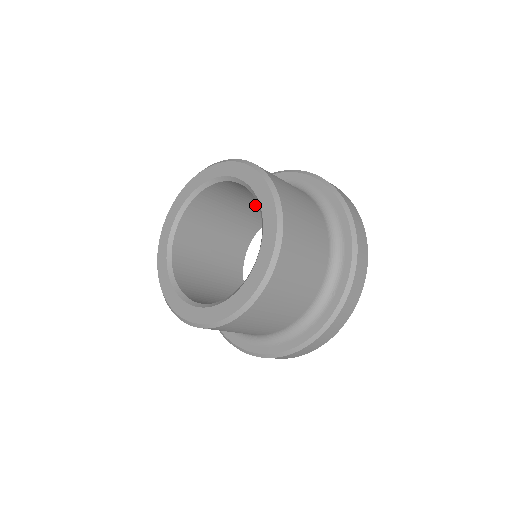
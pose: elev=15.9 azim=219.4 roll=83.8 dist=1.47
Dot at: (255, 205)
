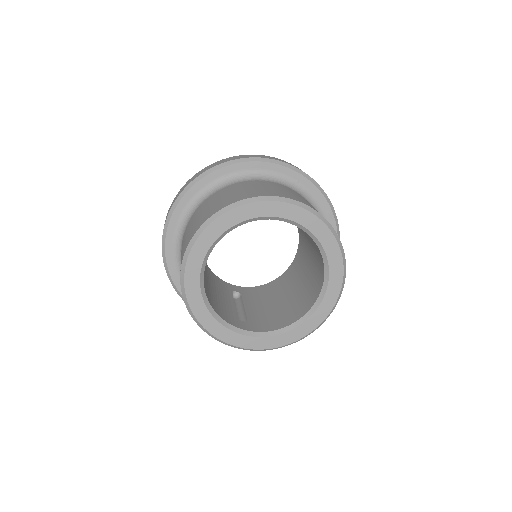
Dot at: occluded
